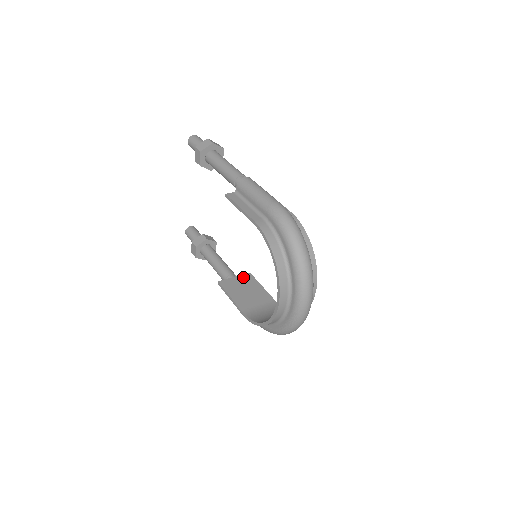
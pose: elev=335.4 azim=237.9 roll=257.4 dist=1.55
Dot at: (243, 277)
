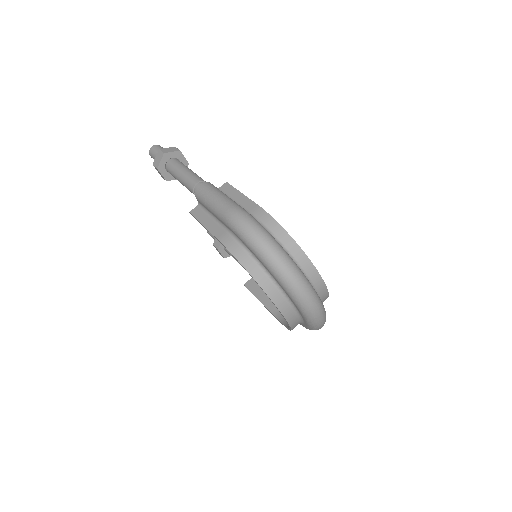
Dot at: occluded
